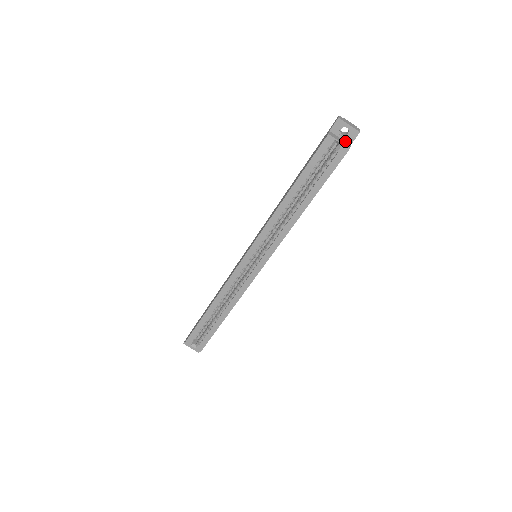
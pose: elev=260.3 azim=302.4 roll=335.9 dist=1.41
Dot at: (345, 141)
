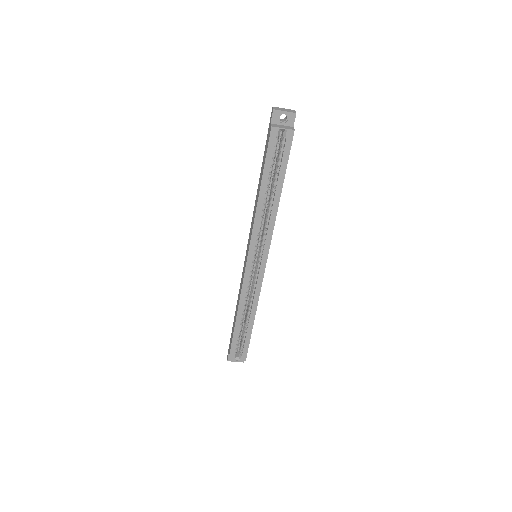
Dot at: (287, 126)
